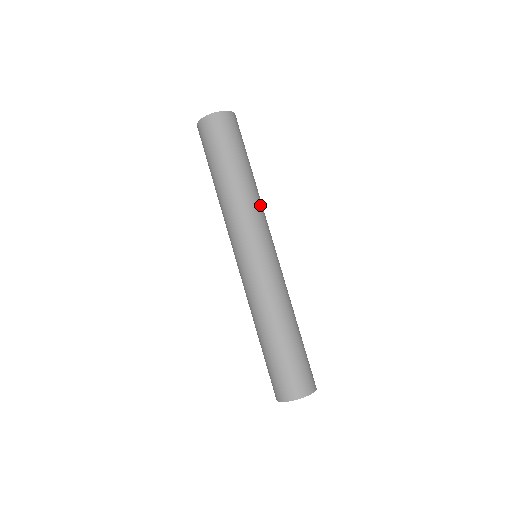
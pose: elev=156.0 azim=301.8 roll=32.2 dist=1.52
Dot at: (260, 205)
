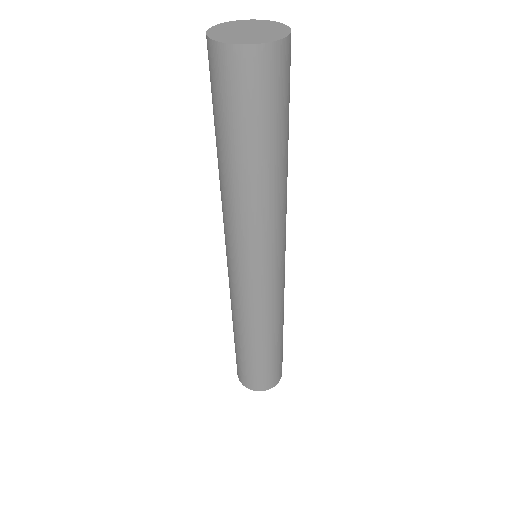
Dot at: (274, 216)
